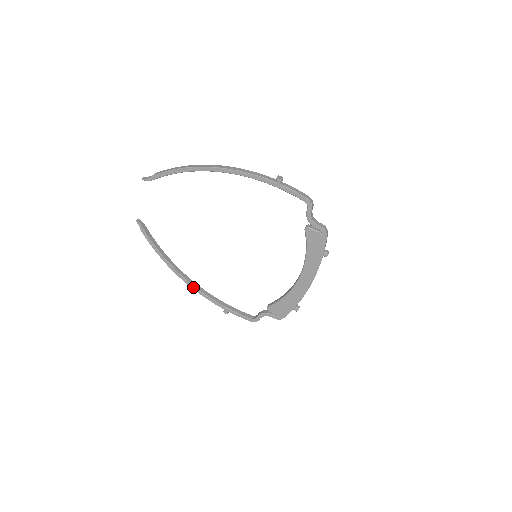
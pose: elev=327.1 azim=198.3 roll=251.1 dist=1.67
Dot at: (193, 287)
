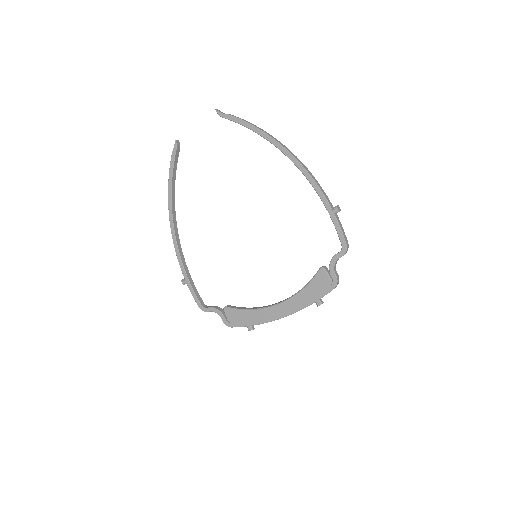
Dot at: (174, 237)
